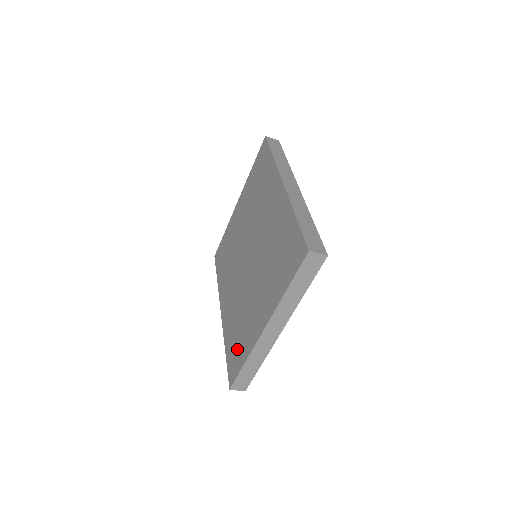
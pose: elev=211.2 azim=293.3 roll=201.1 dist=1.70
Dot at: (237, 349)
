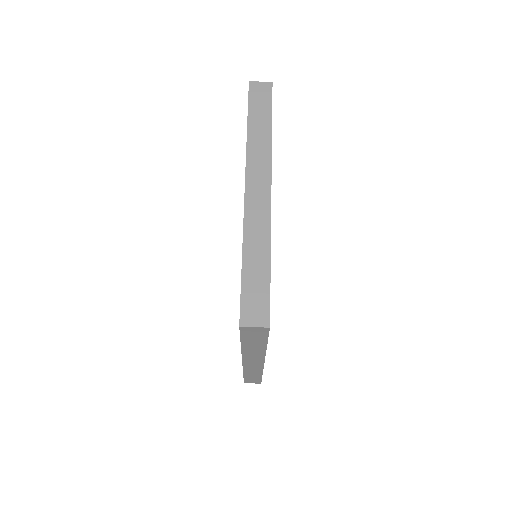
Dot at: occluded
